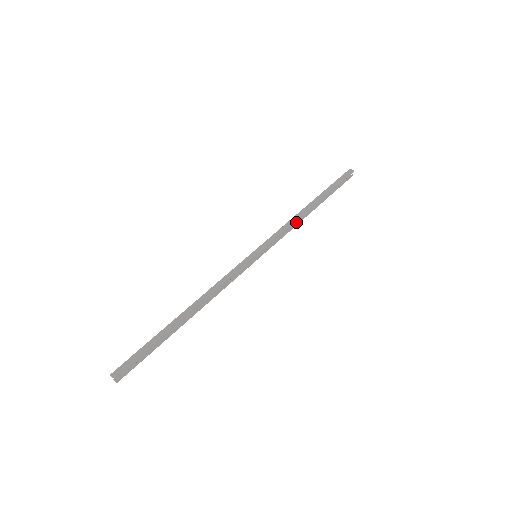
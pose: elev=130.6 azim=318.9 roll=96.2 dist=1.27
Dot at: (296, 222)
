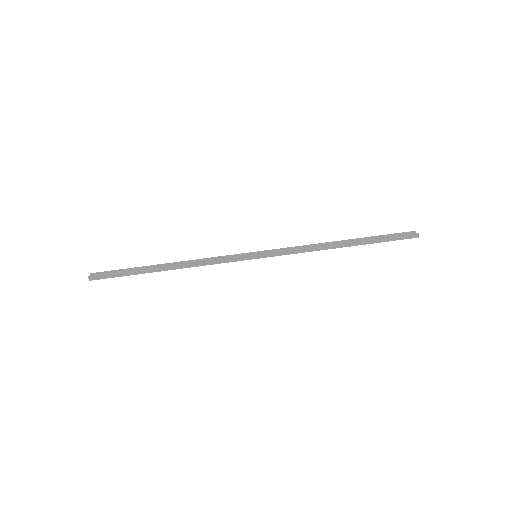
Dot at: occluded
